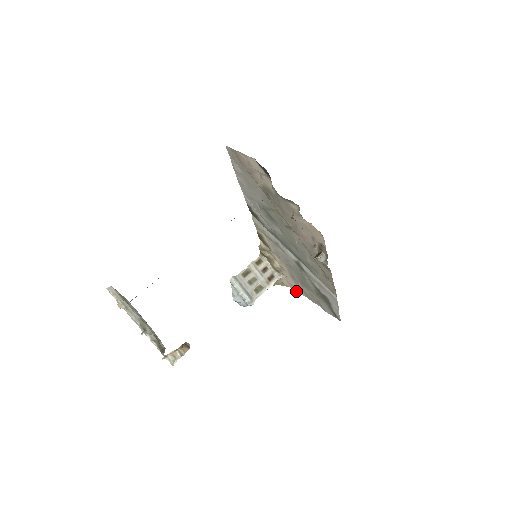
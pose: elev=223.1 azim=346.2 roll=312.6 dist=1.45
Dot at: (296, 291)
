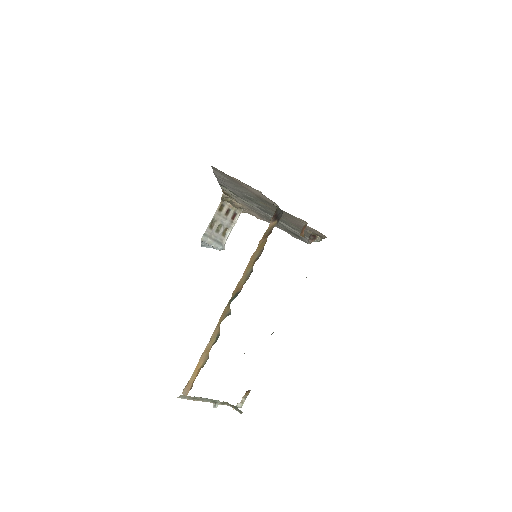
Dot at: (258, 218)
